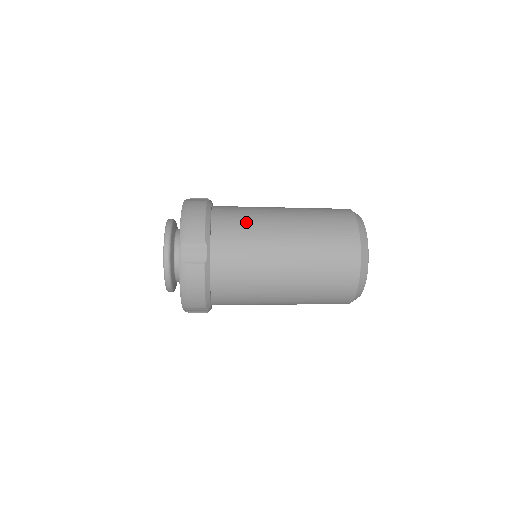
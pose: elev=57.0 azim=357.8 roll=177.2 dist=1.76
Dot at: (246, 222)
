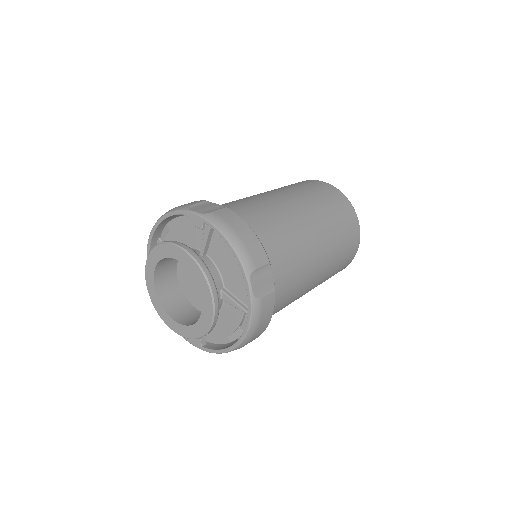
Dot at: (278, 223)
